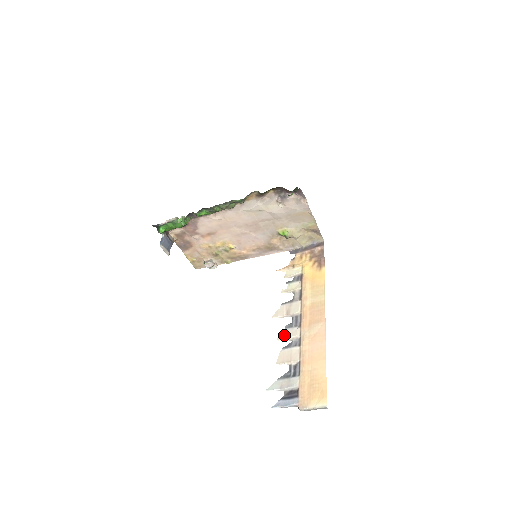
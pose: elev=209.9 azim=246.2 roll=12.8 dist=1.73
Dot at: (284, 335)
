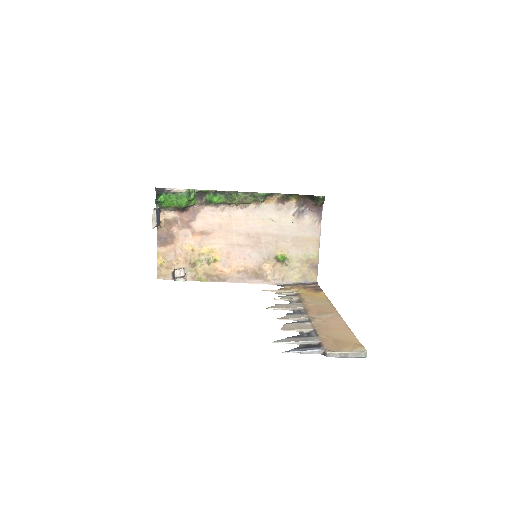
Dot at: (286, 317)
